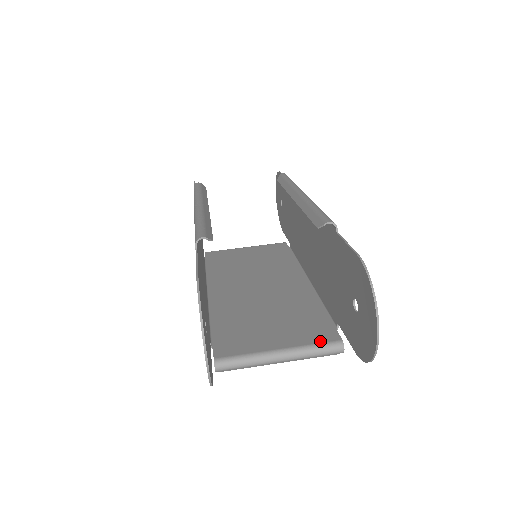
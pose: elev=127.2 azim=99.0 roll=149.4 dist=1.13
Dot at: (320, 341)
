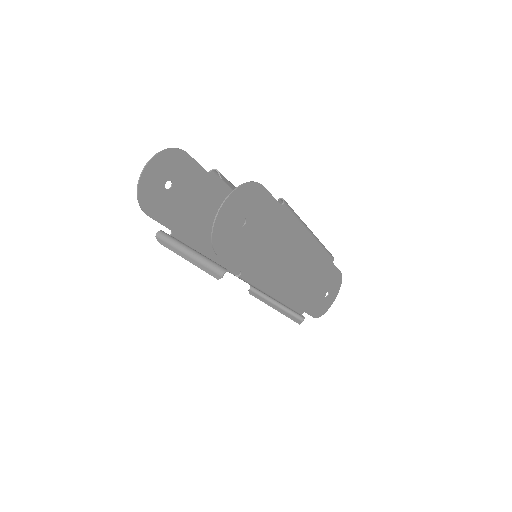
Dot at: occluded
